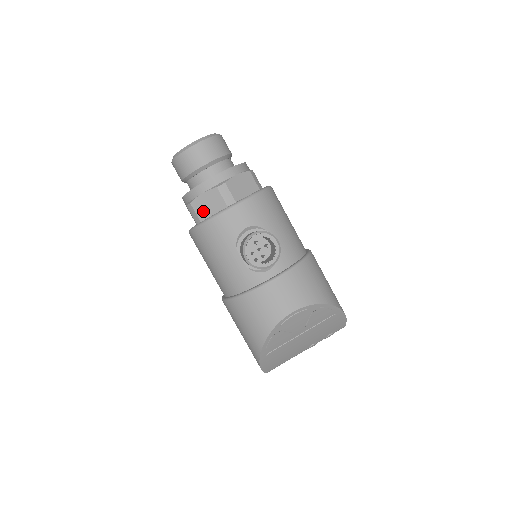
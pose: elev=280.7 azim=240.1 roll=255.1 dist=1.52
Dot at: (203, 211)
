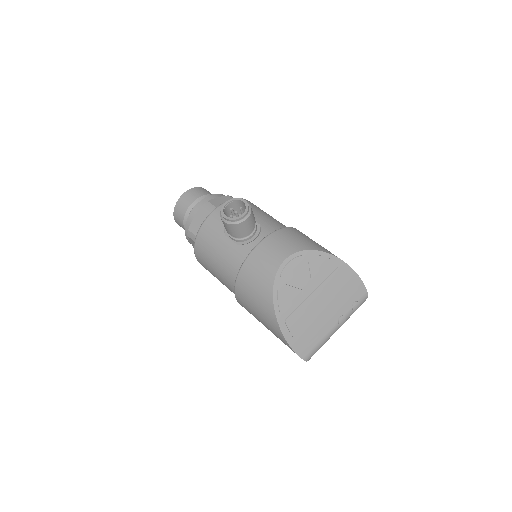
Dot at: (198, 229)
